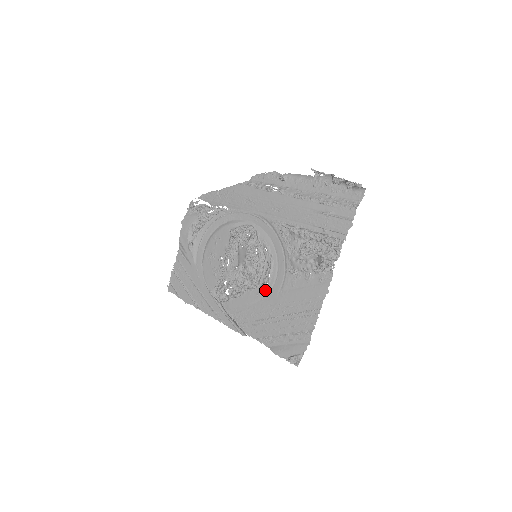
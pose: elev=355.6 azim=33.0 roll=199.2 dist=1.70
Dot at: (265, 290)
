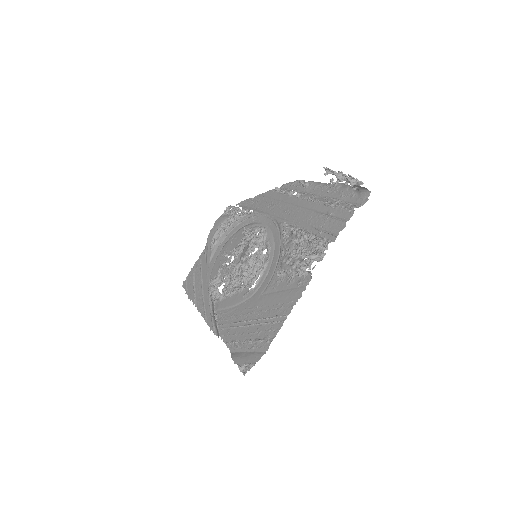
Dot at: (251, 292)
